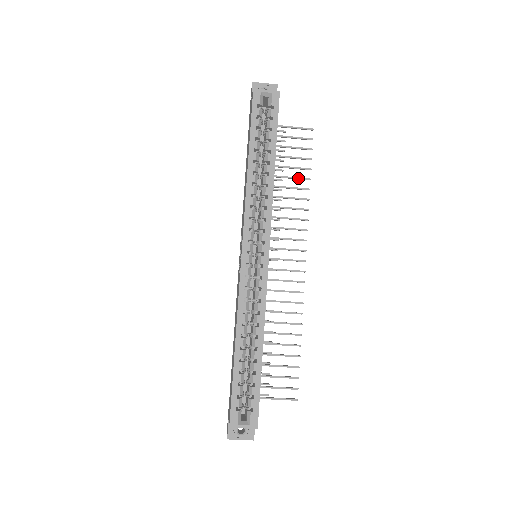
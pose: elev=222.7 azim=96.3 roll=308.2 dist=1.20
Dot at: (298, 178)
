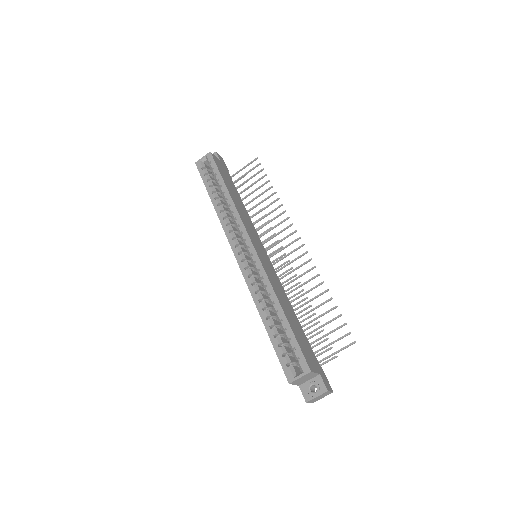
Dot at: (264, 192)
